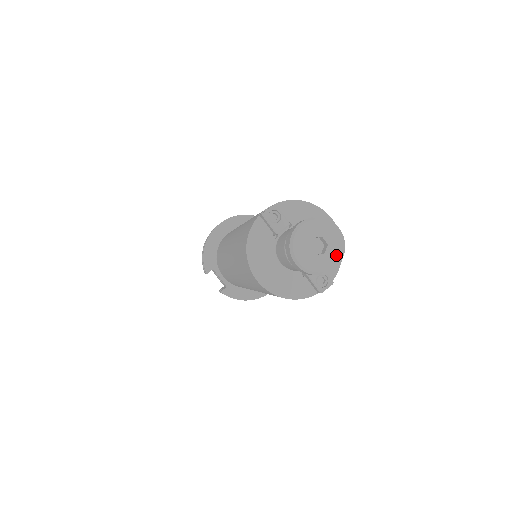
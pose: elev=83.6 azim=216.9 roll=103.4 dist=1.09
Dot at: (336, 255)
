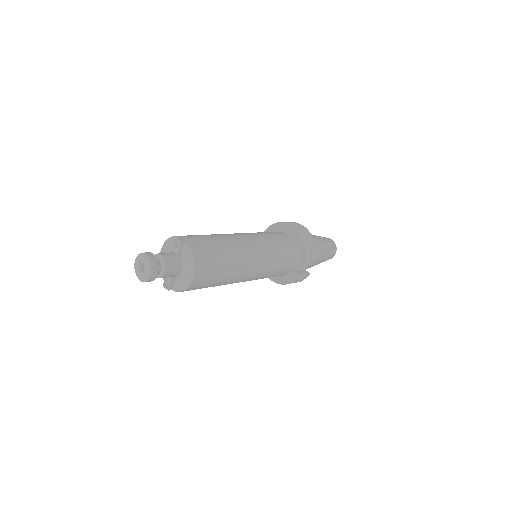
Dot at: (142, 278)
